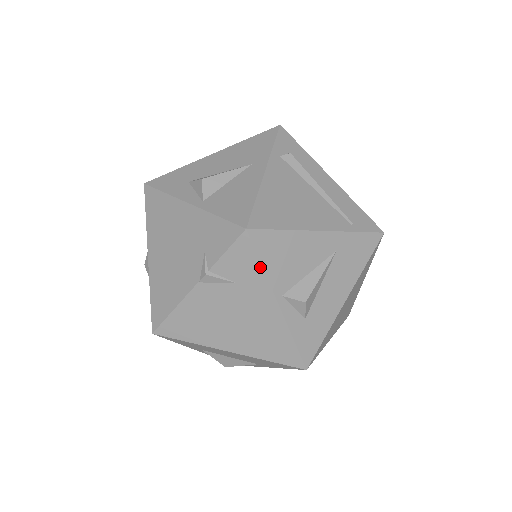
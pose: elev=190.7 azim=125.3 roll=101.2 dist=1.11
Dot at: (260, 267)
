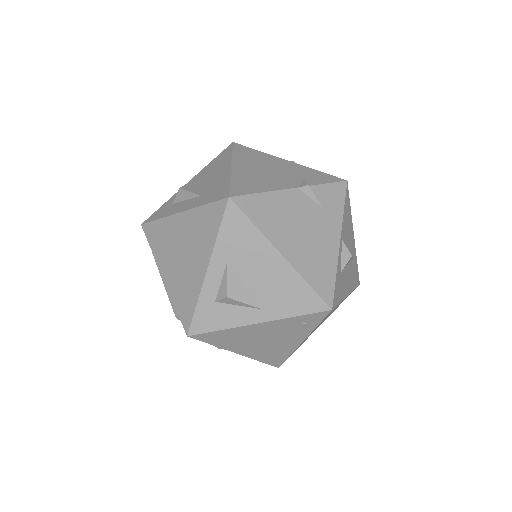
Dot at: (342, 208)
